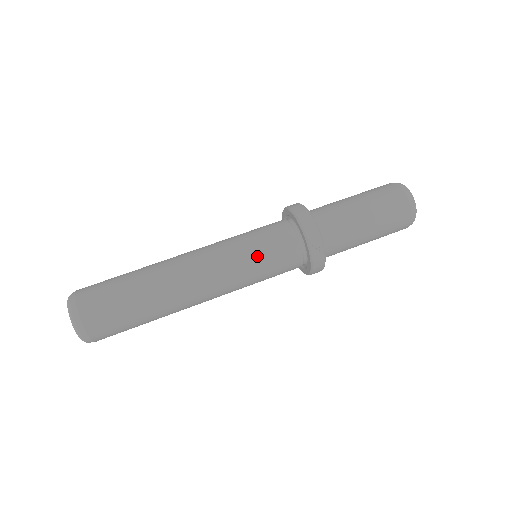
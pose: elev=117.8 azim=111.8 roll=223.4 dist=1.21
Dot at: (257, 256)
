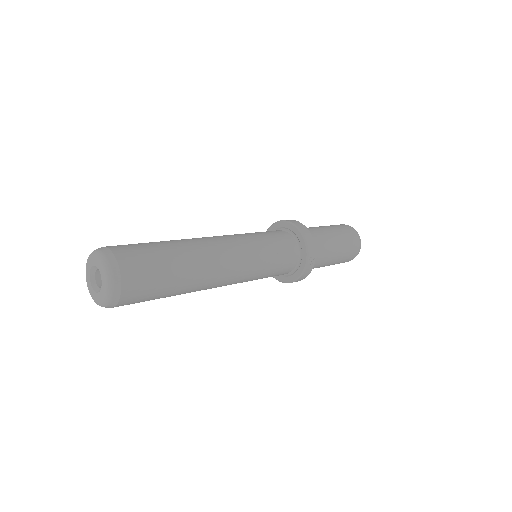
Dot at: (270, 256)
